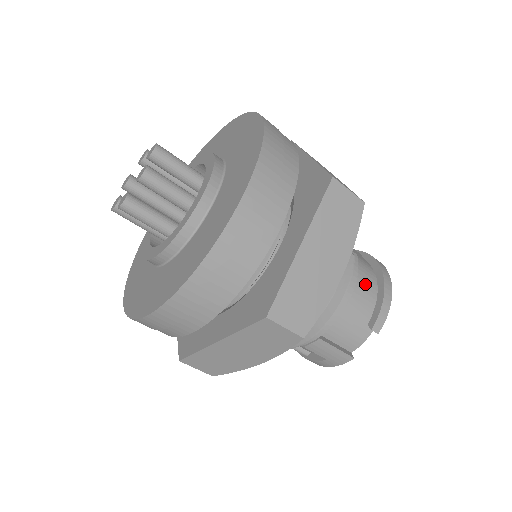
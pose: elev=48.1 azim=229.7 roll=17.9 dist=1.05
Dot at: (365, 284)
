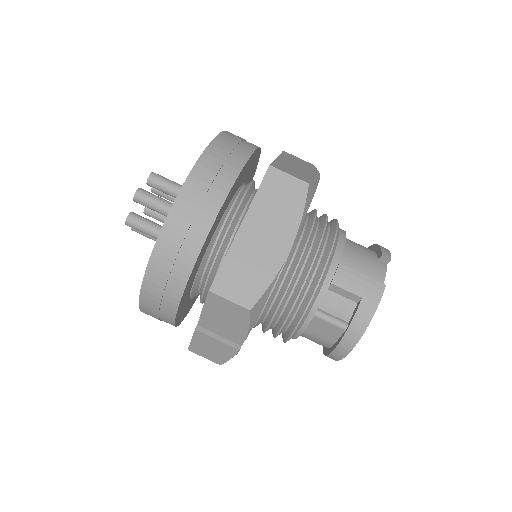
Dot at: occluded
